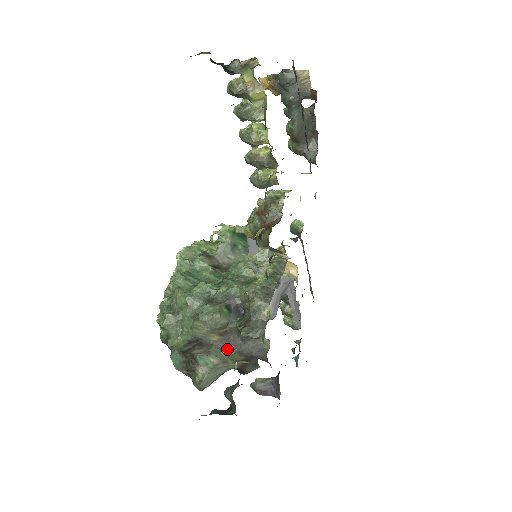
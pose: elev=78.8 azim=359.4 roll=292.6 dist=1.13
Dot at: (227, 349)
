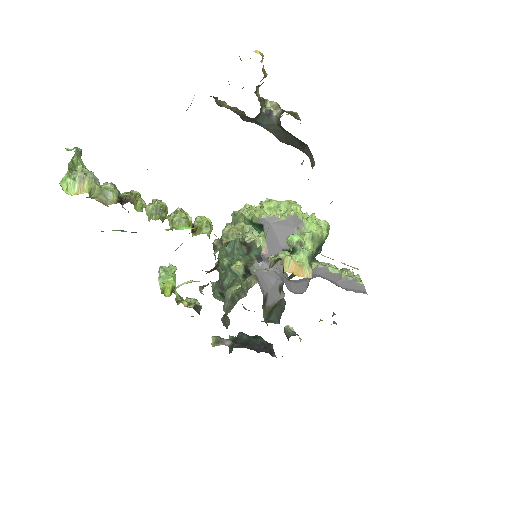
Dot at: occluded
